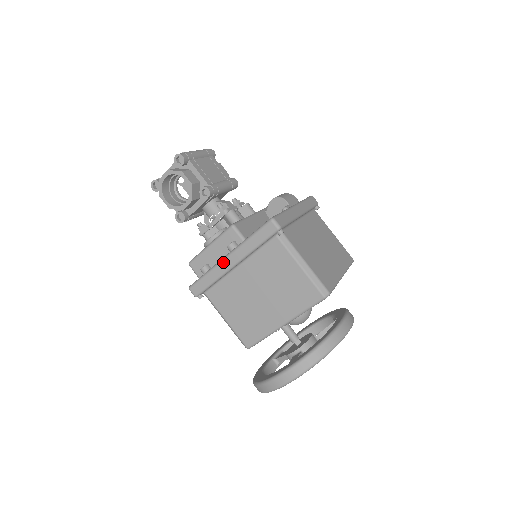
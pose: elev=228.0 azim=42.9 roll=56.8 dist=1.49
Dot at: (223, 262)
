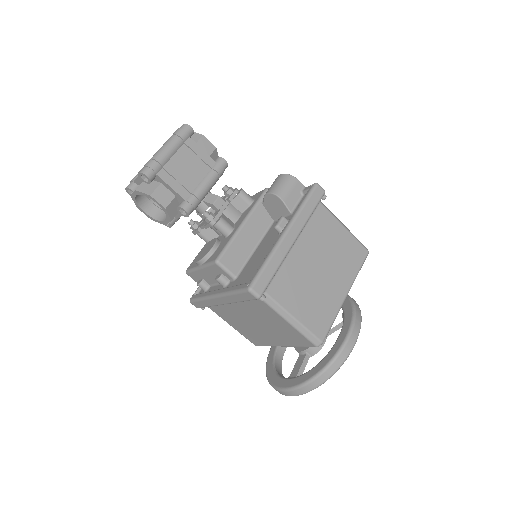
Dot at: (213, 299)
